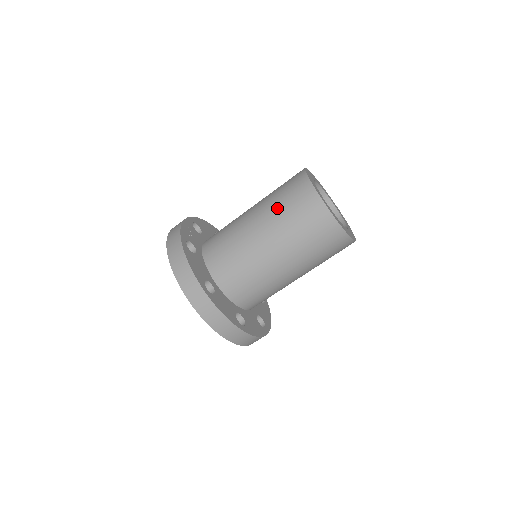
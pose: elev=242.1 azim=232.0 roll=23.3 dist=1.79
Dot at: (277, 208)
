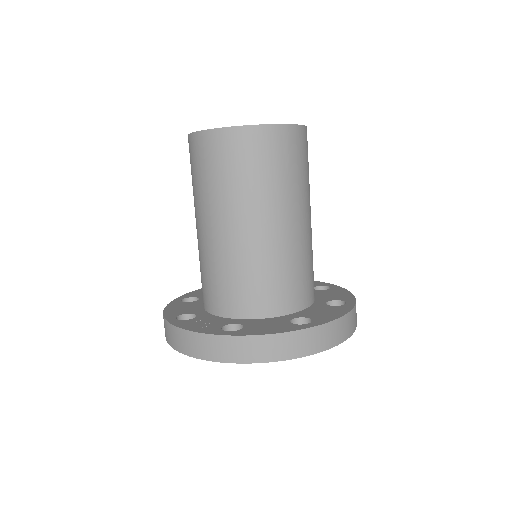
Dot at: (242, 188)
